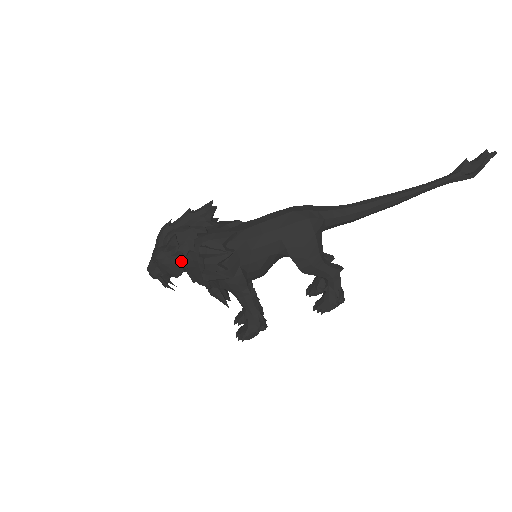
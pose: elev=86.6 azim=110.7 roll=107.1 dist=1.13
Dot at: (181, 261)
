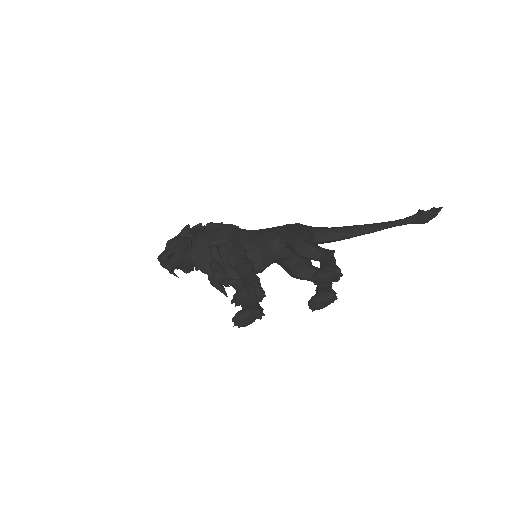
Dot at: (190, 238)
